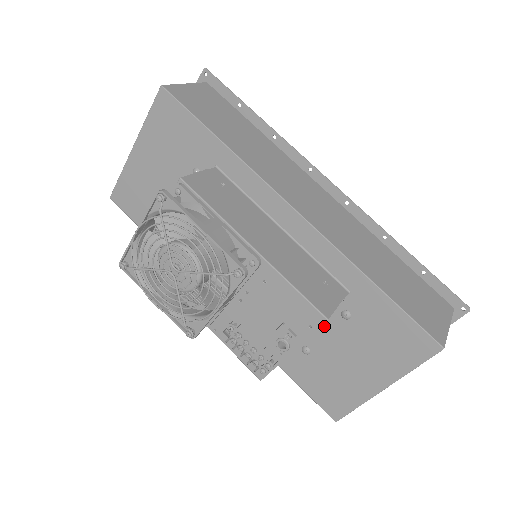
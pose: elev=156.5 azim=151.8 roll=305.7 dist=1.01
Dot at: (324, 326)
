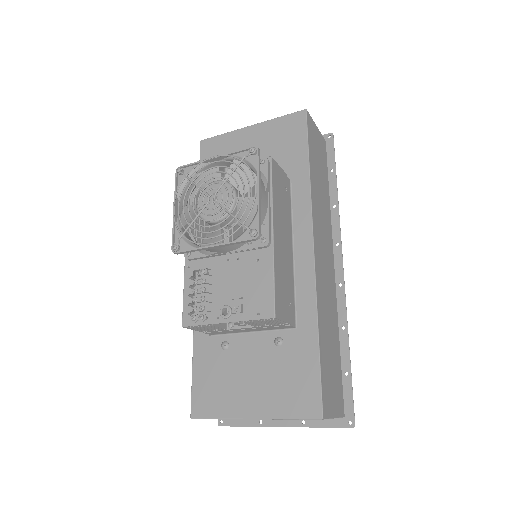
Dot at: (255, 338)
